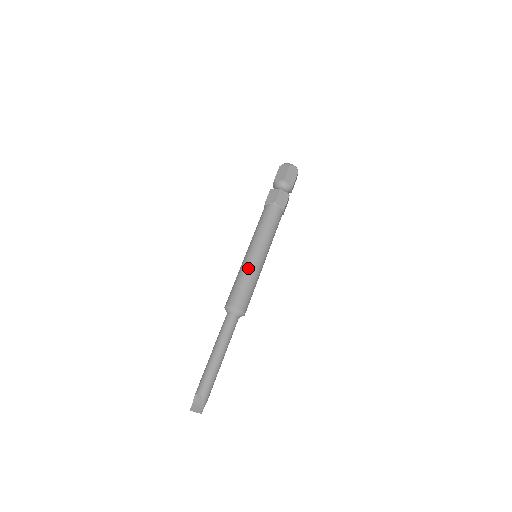
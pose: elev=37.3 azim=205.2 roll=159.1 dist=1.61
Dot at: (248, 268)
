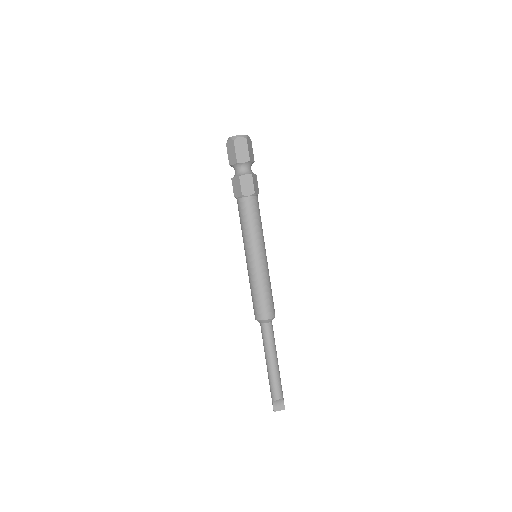
Dot at: (264, 276)
